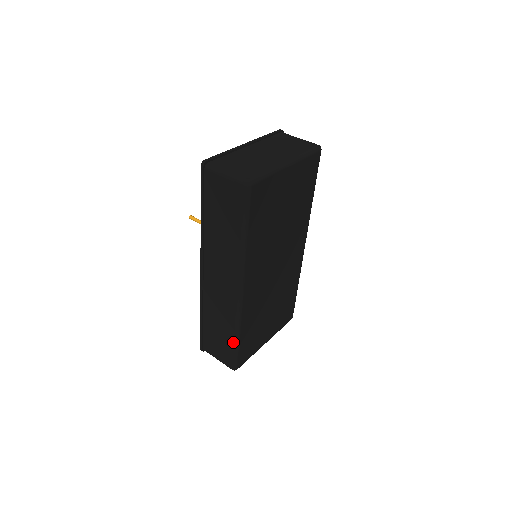
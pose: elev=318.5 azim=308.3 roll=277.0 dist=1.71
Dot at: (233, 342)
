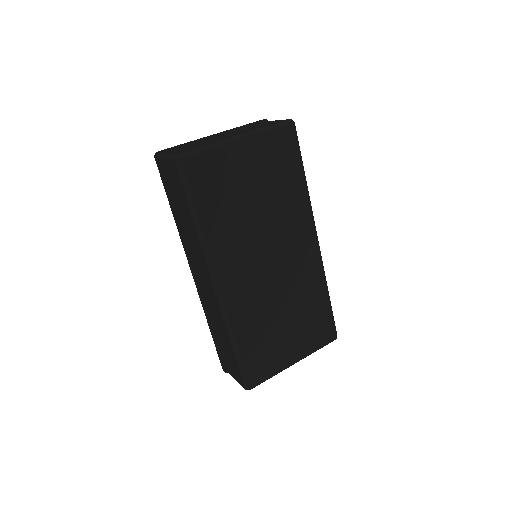
Dot at: (233, 352)
